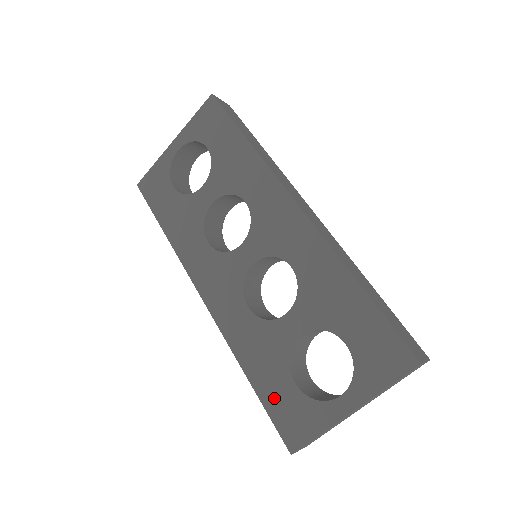
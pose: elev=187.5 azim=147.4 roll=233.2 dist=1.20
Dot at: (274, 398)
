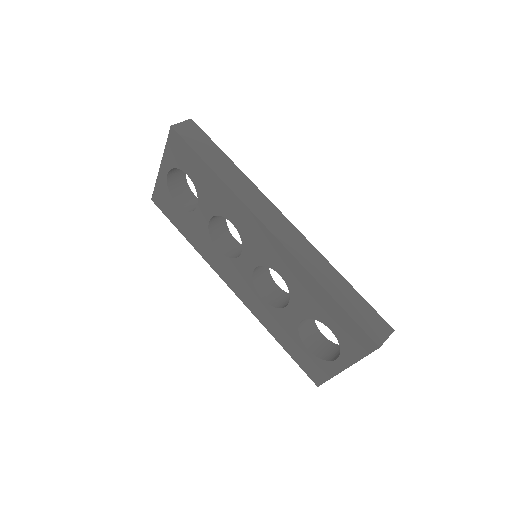
Dot at: (297, 355)
